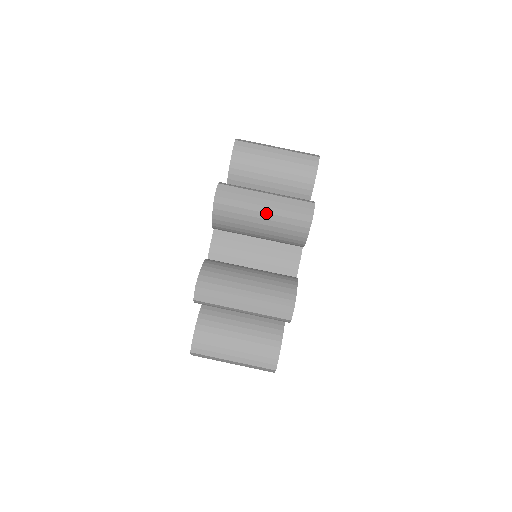
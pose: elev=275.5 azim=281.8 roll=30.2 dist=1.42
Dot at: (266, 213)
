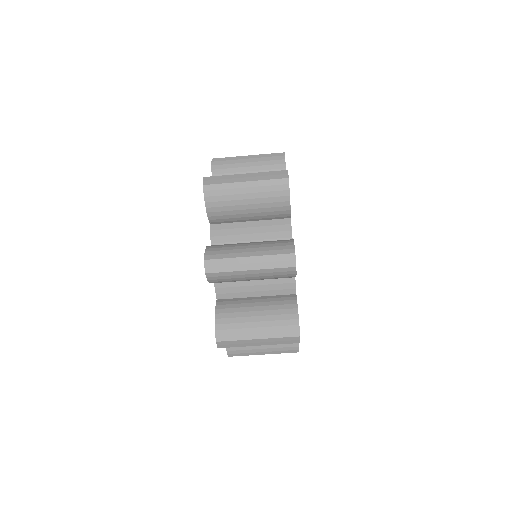
Dot at: occluded
